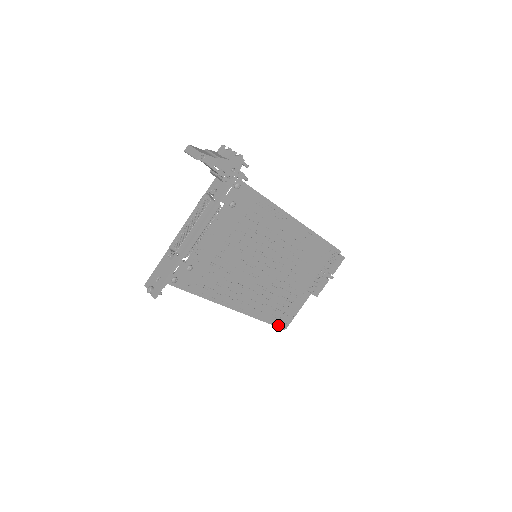
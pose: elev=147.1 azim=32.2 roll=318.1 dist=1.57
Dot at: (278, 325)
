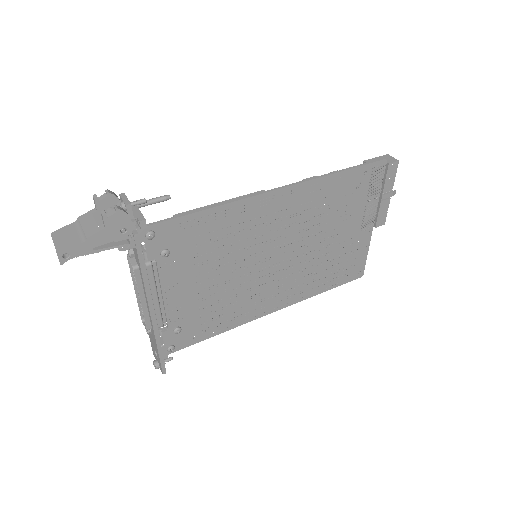
Dot at: (348, 280)
